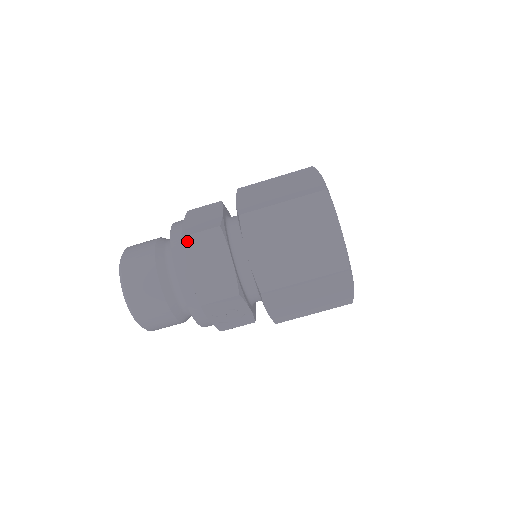
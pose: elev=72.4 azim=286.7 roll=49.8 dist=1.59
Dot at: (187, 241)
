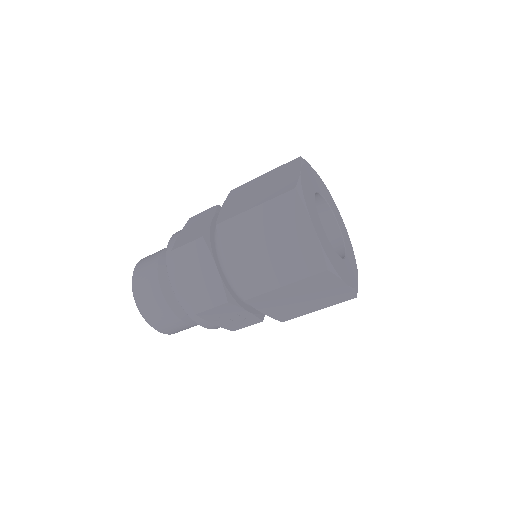
Dot at: (176, 254)
